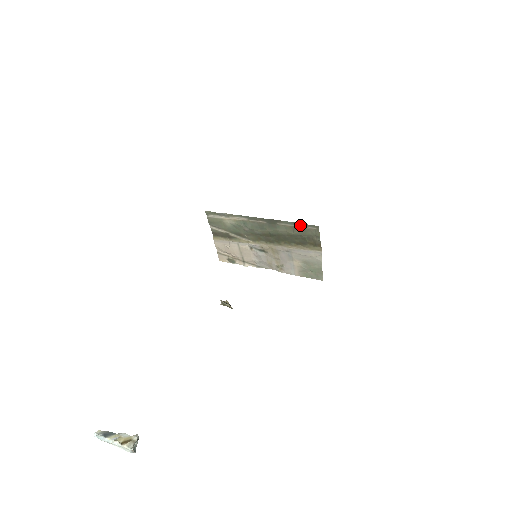
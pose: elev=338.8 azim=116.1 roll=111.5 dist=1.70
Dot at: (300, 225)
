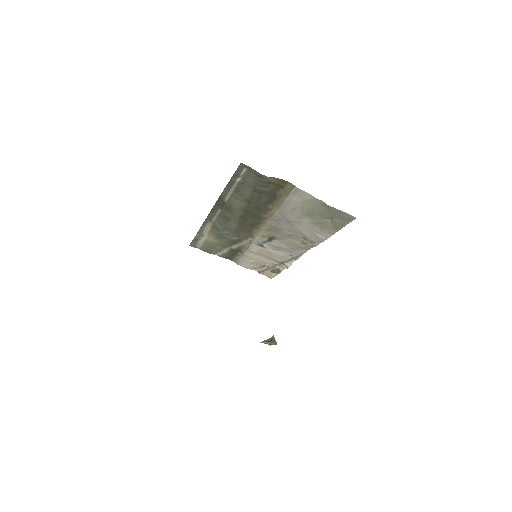
Dot at: (234, 181)
